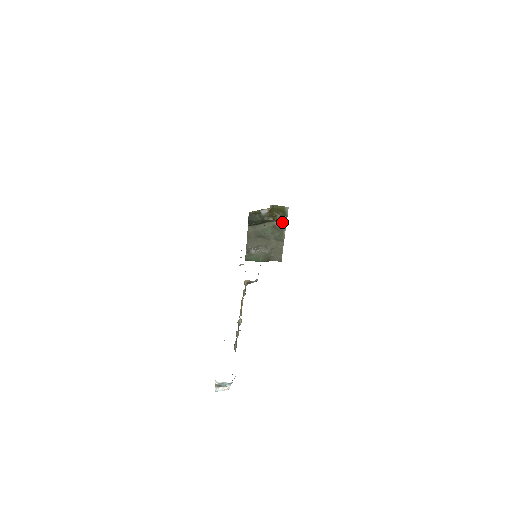
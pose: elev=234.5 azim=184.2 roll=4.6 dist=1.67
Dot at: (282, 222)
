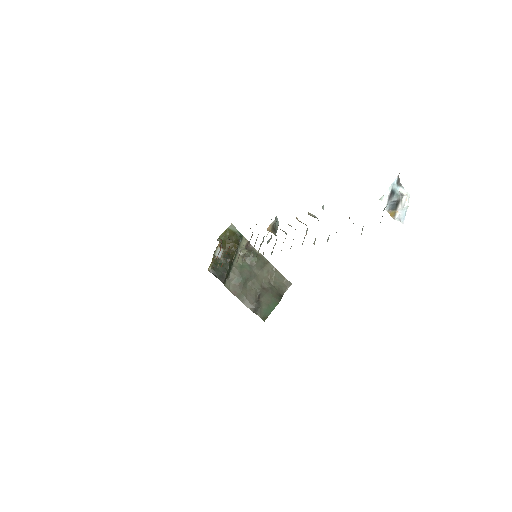
Dot at: (244, 246)
